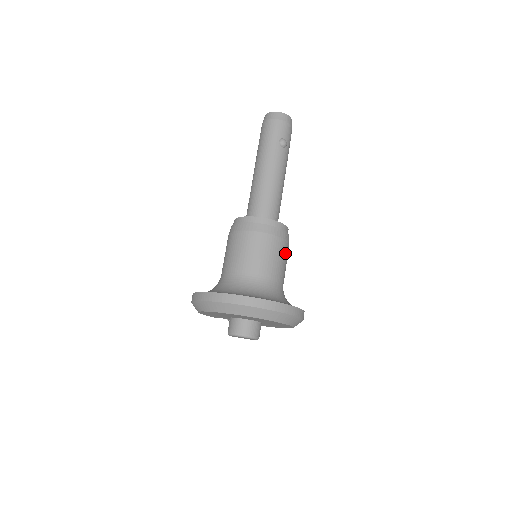
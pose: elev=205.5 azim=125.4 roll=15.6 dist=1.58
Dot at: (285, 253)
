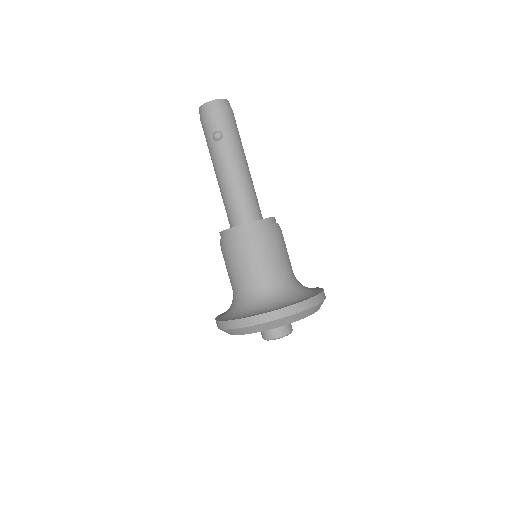
Dot at: (263, 250)
